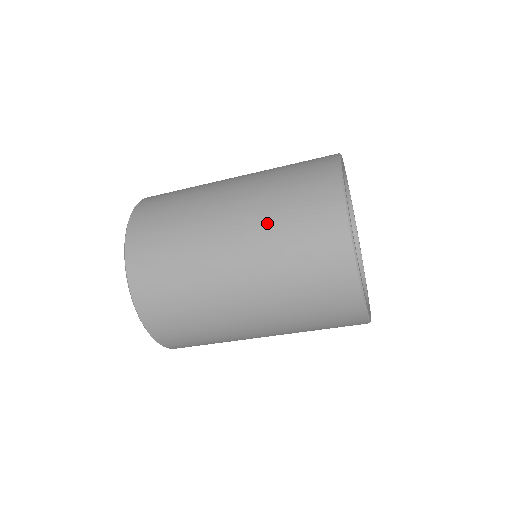
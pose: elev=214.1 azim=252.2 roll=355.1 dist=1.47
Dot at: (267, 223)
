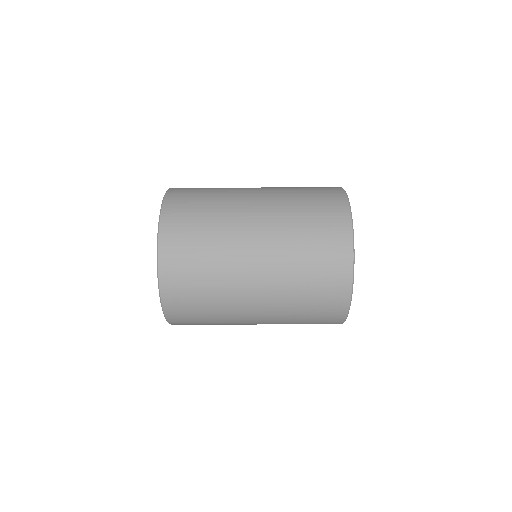
Dot at: (287, 197)
